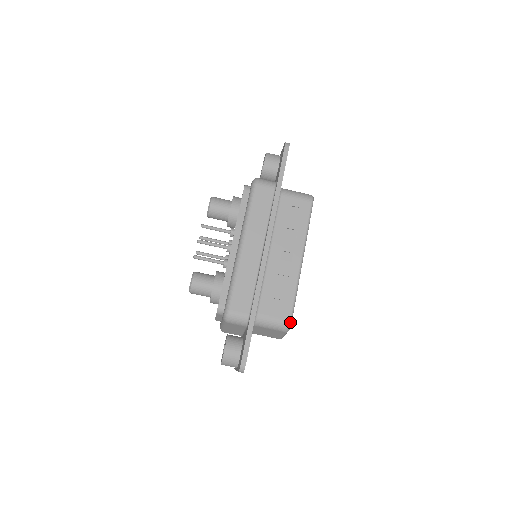
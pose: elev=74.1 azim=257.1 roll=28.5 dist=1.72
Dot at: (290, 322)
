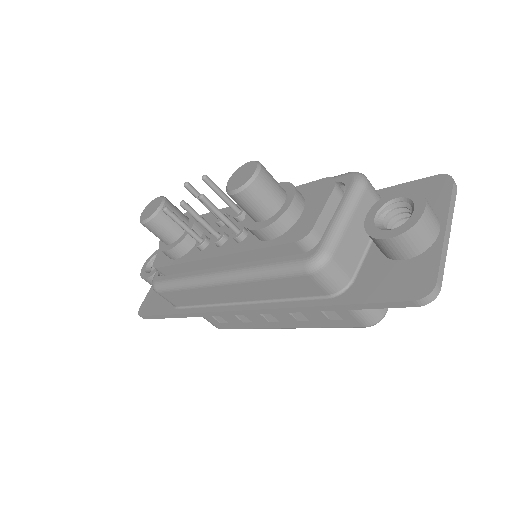
Dot at: occluded
